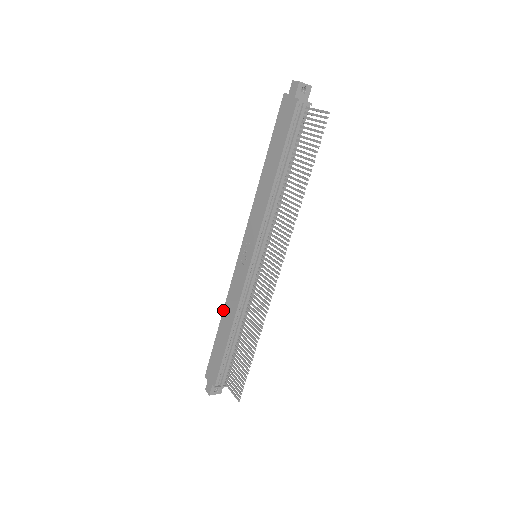
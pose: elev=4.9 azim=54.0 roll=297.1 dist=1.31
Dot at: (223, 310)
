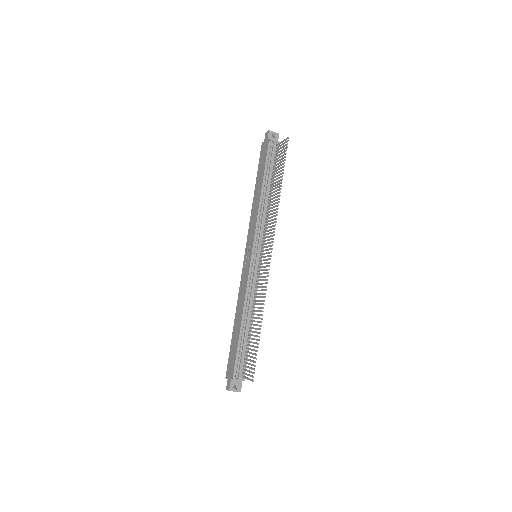
Dot at: (236, 310)
